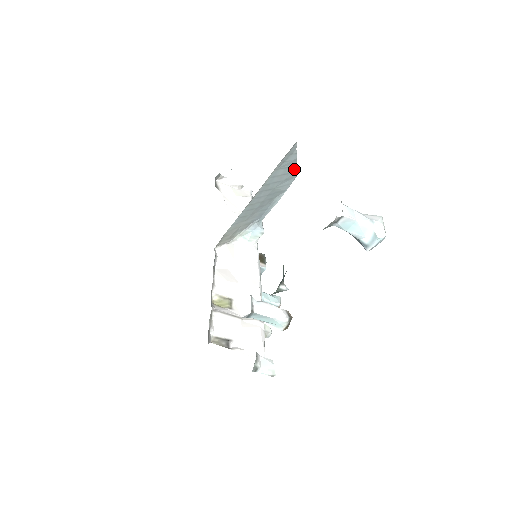
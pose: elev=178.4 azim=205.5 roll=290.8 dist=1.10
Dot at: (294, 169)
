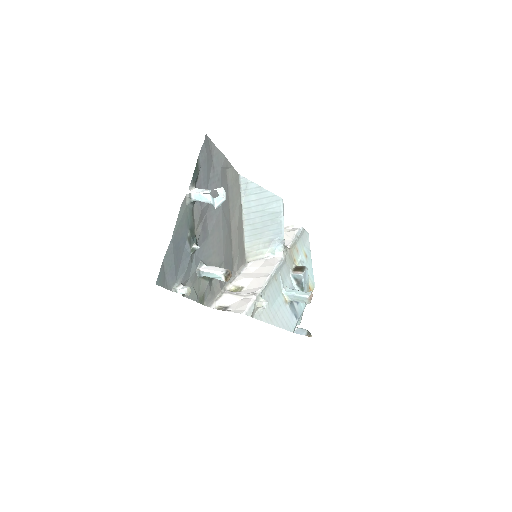
Dot at: (269, 194)
